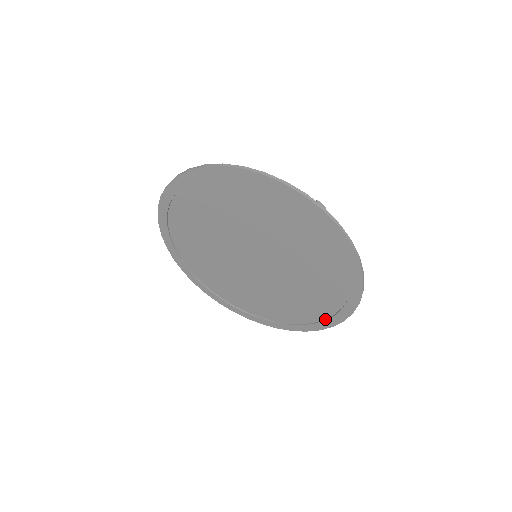
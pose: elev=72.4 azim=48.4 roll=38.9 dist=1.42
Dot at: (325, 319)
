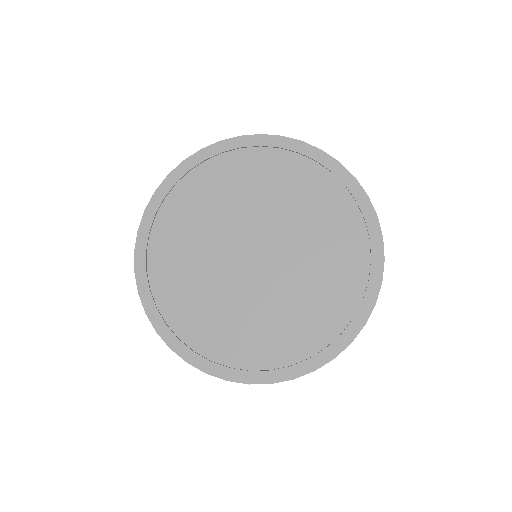
Dot at: (270, 369)
